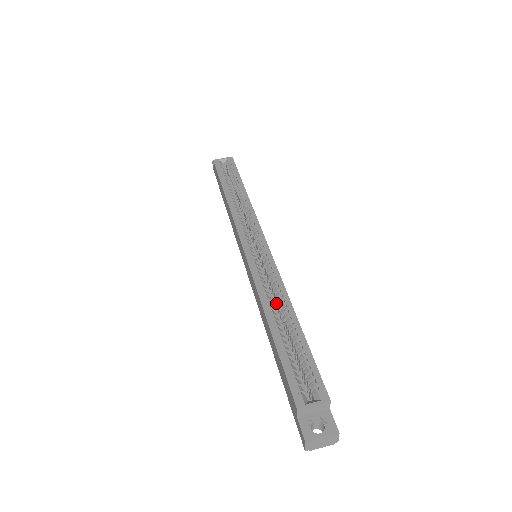
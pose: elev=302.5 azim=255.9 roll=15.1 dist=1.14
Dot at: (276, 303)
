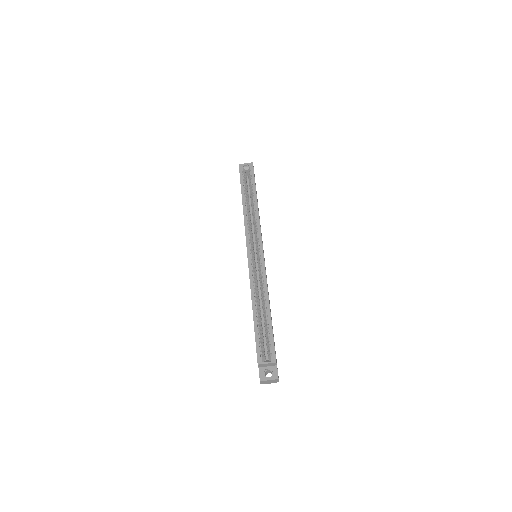
Dot at: (261, 295)
